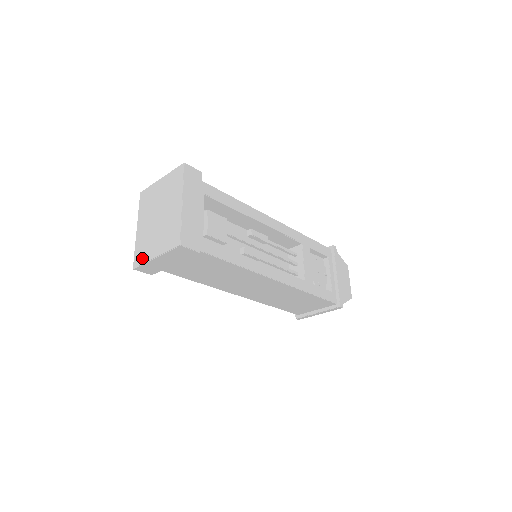
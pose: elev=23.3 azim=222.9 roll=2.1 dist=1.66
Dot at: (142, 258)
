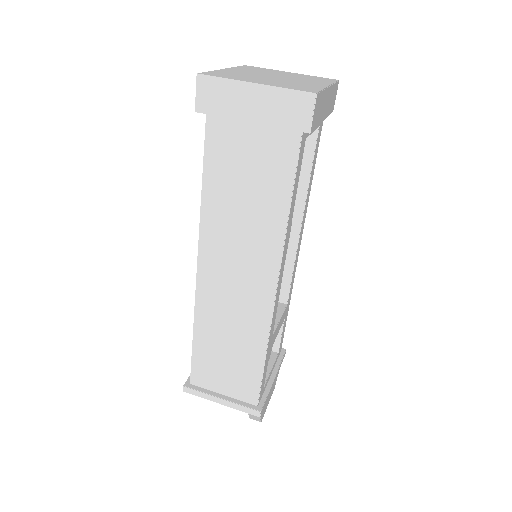
Dot at: (225, 76)
